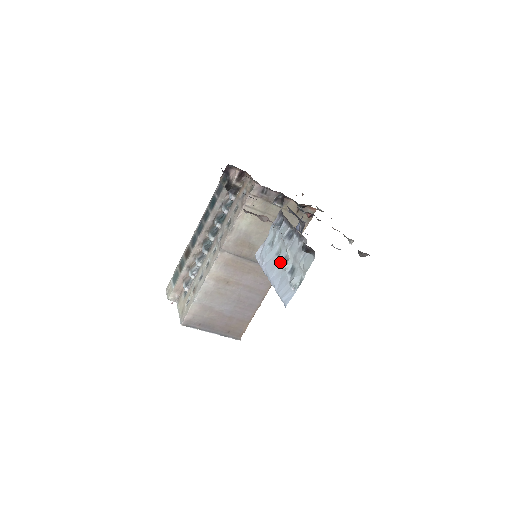
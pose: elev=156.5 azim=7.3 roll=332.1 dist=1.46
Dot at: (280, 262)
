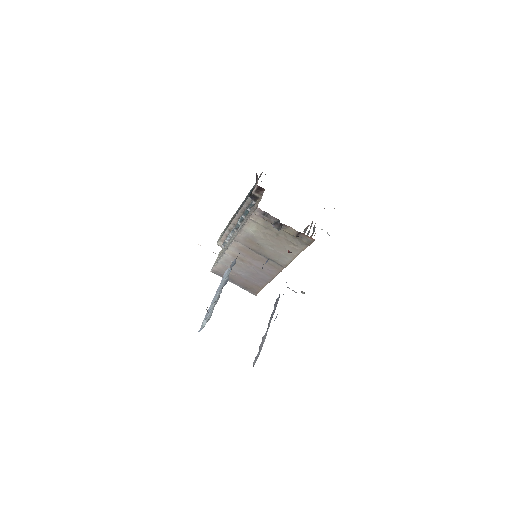
Dot at: occluded
